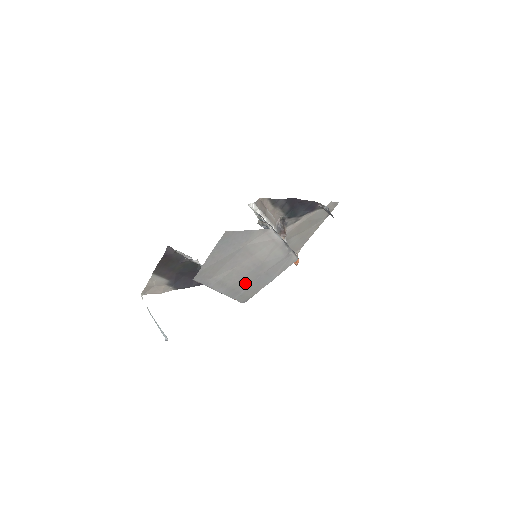
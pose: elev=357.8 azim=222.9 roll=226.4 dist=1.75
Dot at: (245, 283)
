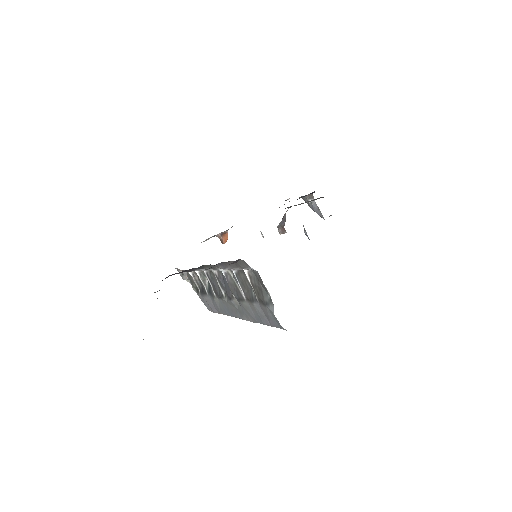
Dot at: occluded
